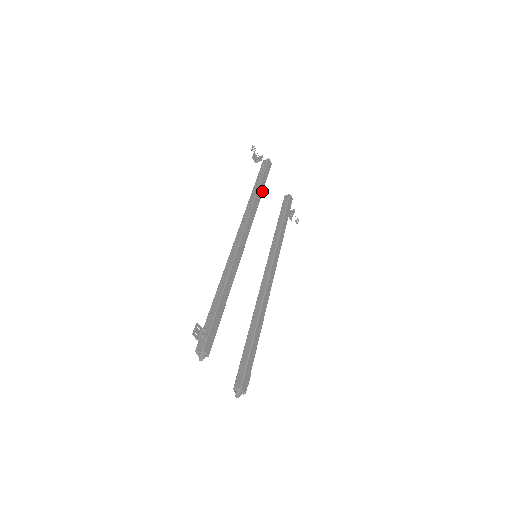
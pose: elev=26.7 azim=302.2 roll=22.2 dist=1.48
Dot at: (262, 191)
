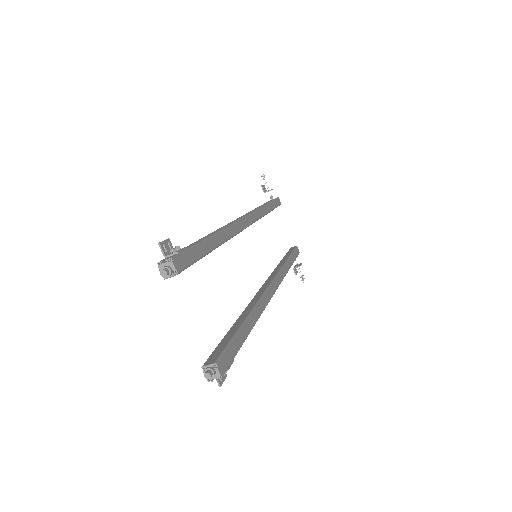
Dot at: (269, 210)
